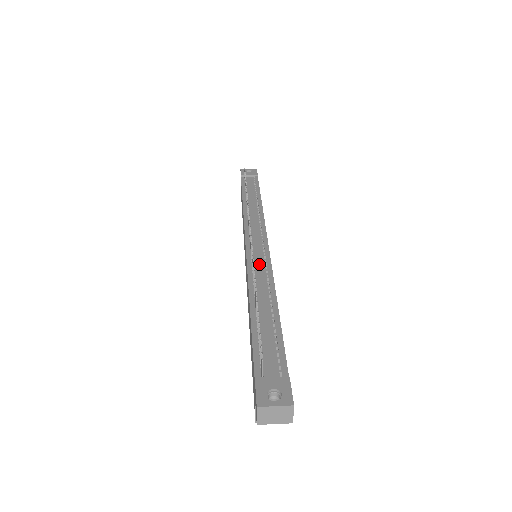
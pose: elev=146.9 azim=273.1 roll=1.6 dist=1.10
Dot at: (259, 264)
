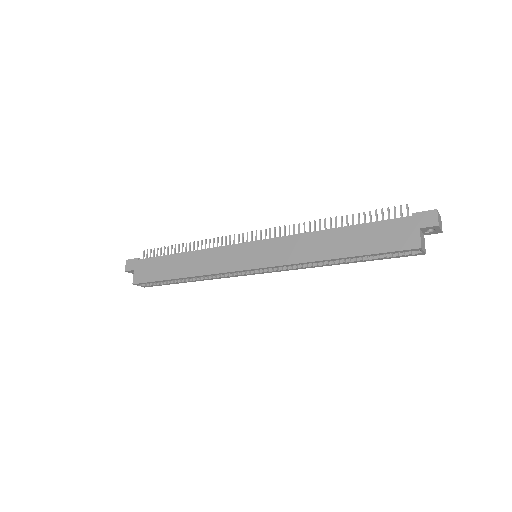
Dot at: occluded
